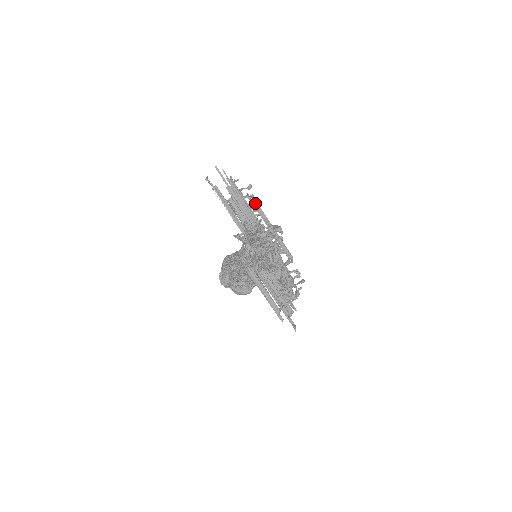
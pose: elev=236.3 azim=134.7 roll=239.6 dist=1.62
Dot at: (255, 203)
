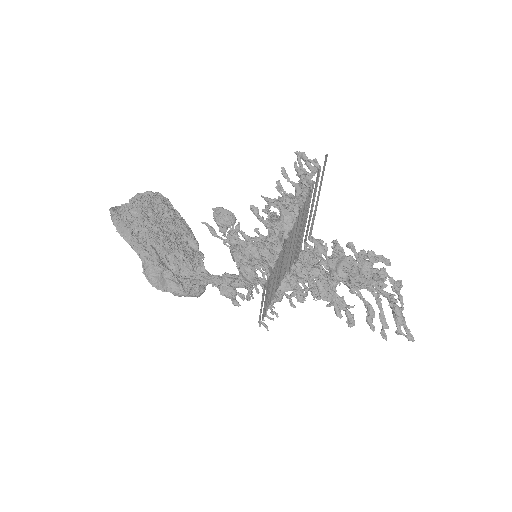
Dot at: occluded
